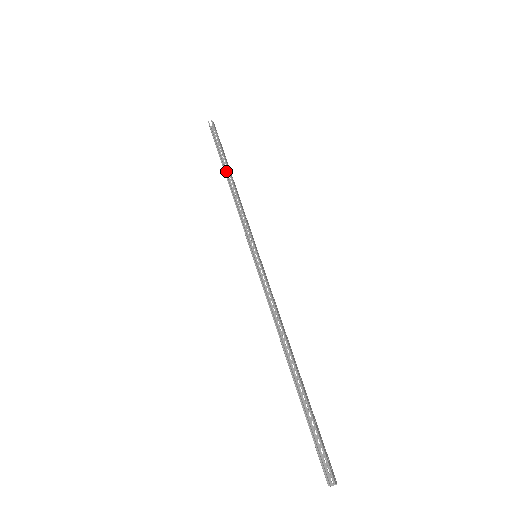
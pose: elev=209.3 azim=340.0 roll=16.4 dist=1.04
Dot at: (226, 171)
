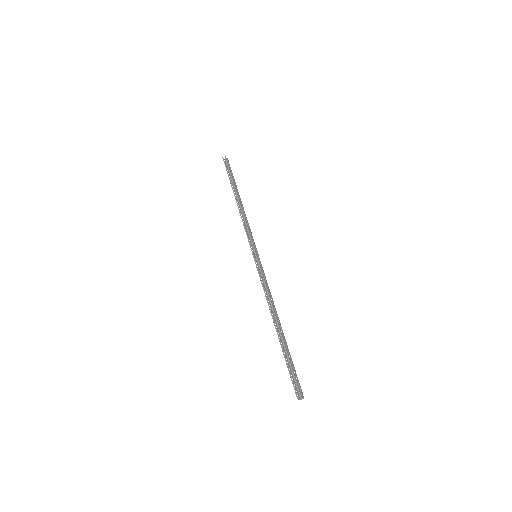
Dot at: occluded
